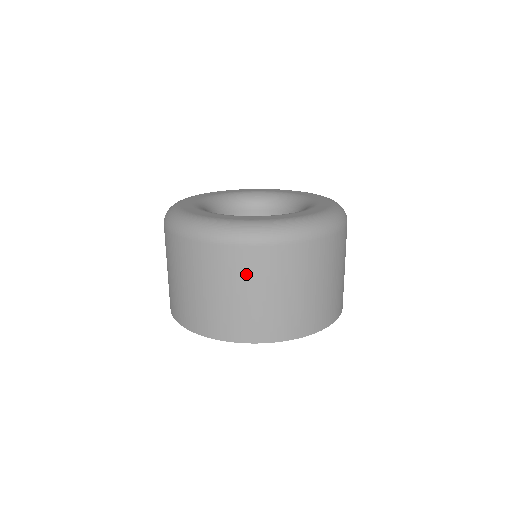
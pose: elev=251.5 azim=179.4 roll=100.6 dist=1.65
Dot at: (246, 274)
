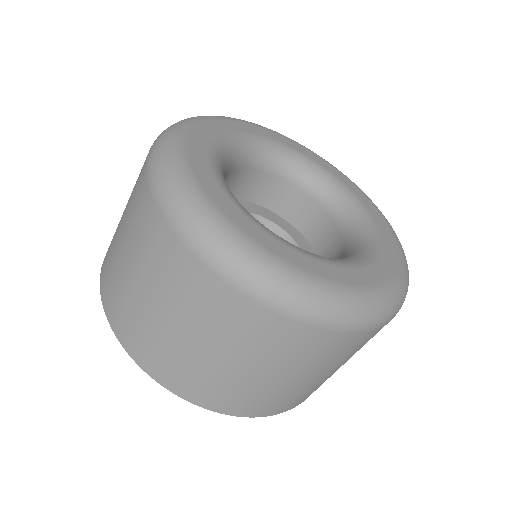
Dot at: occluded
